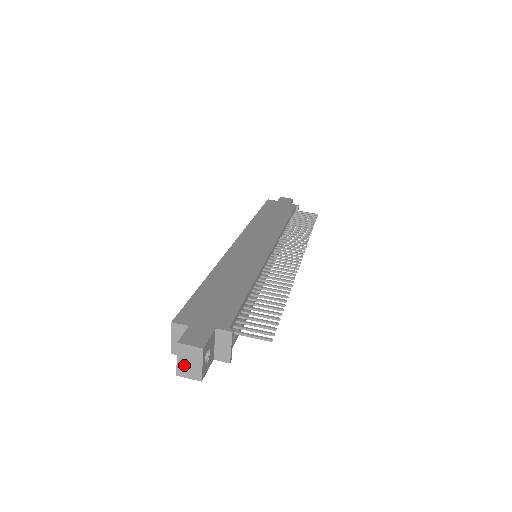
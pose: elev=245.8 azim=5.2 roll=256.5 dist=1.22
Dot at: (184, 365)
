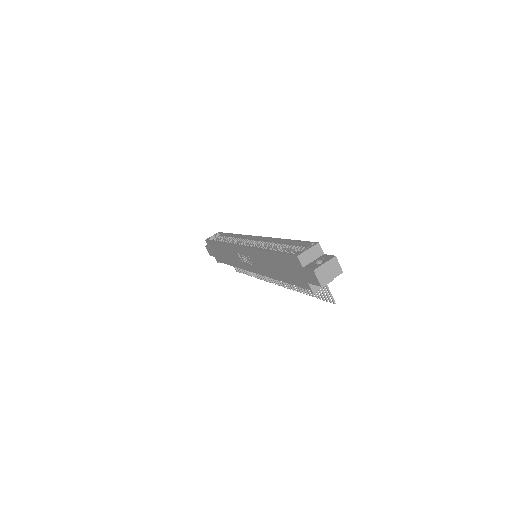
Dot at: (324, 270)
